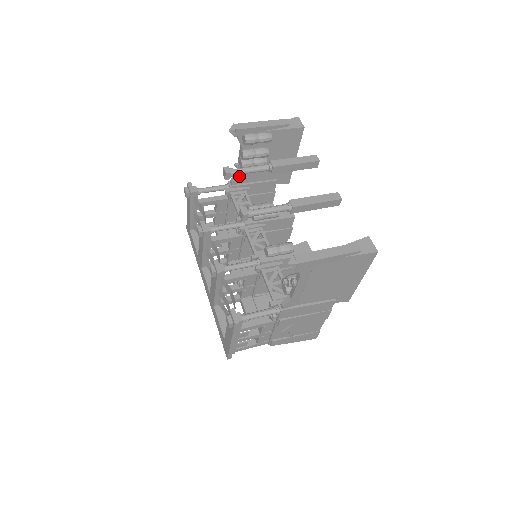
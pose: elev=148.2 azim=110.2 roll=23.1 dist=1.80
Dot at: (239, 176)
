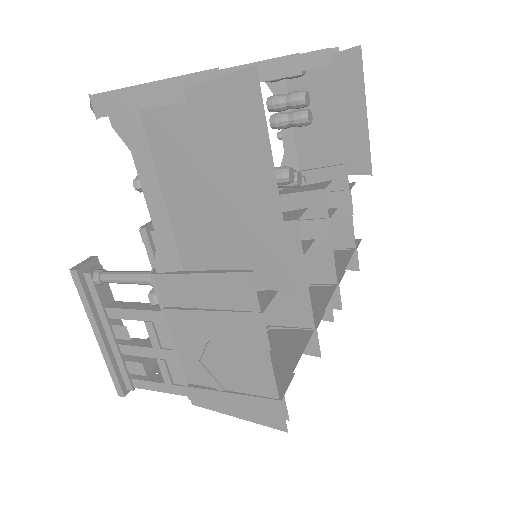
Dot at: (288, 156)
